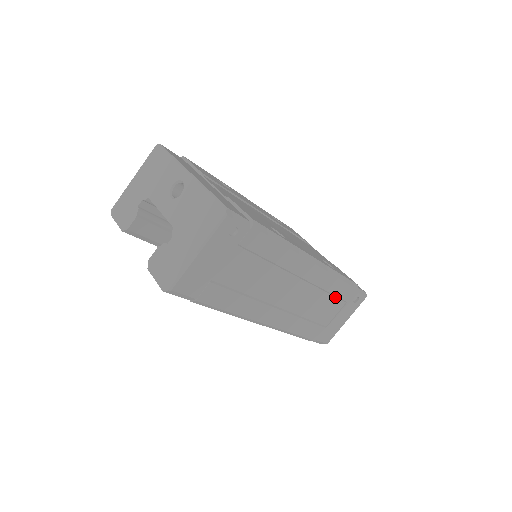
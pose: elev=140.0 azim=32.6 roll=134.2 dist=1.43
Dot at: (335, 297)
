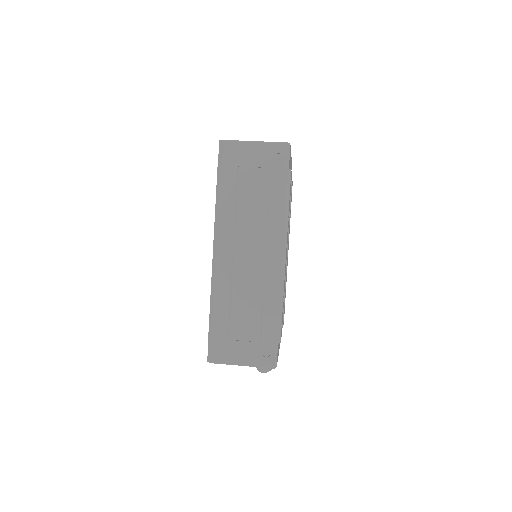
Dot at: (261, 320)
